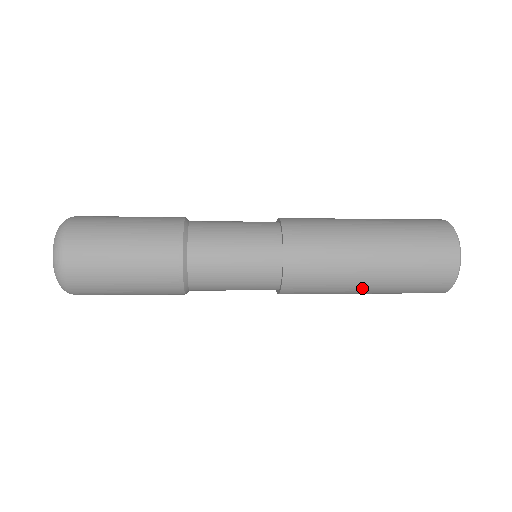
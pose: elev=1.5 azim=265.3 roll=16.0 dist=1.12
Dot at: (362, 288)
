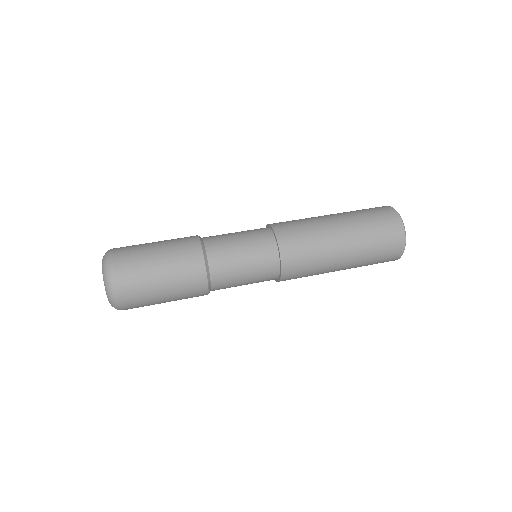
Dot at: occluded
